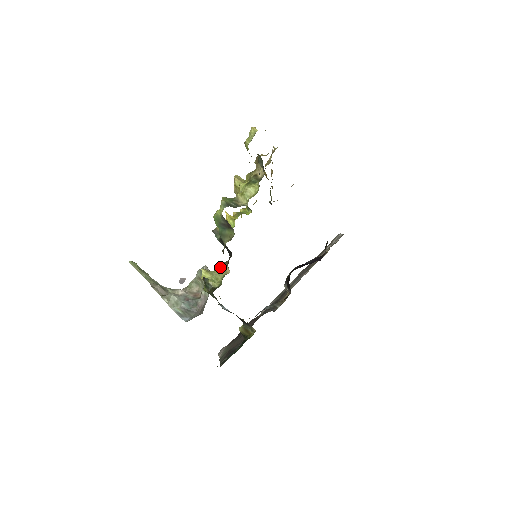
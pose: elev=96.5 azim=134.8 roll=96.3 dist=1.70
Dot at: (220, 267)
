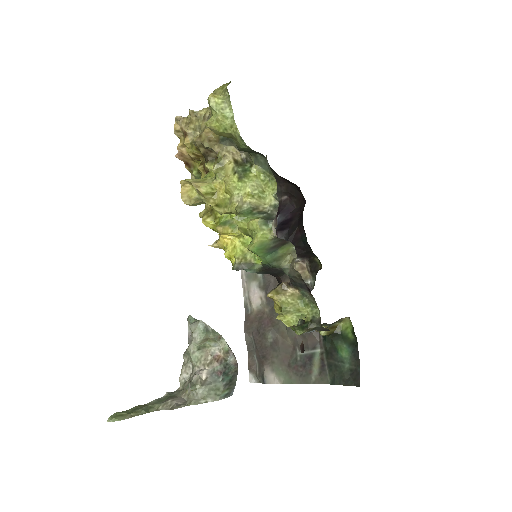
Dot at: (284, 297)
